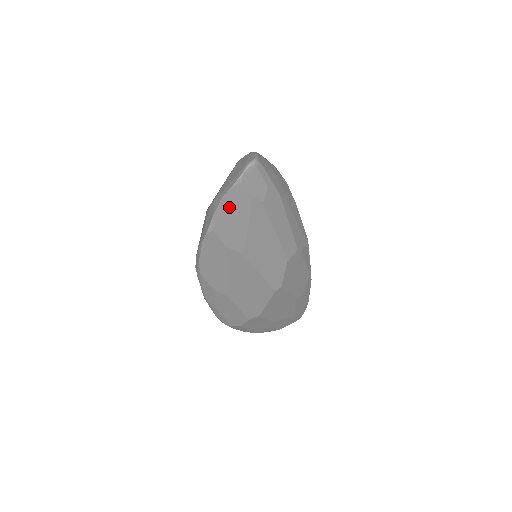
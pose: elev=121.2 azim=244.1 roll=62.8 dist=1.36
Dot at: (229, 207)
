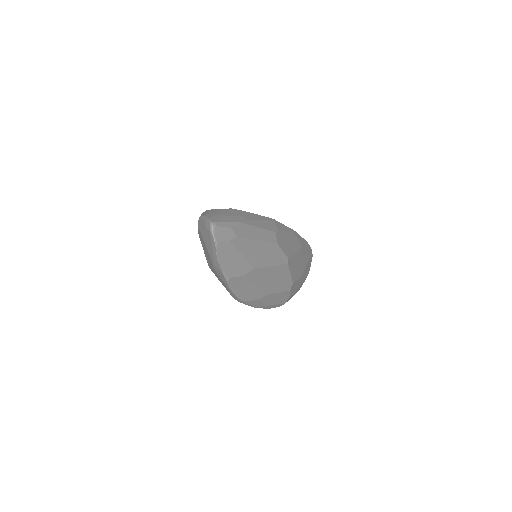
Dot at: (224, 259)
